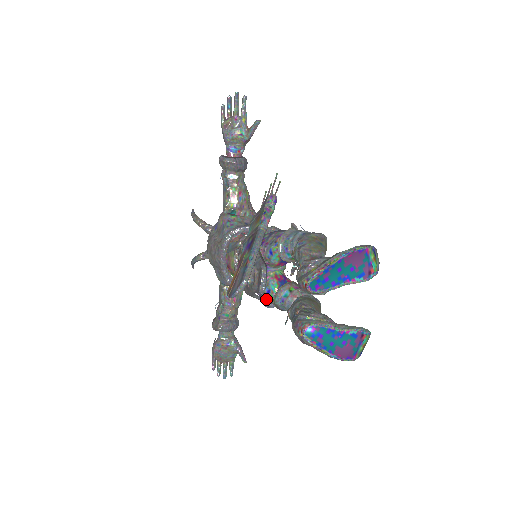
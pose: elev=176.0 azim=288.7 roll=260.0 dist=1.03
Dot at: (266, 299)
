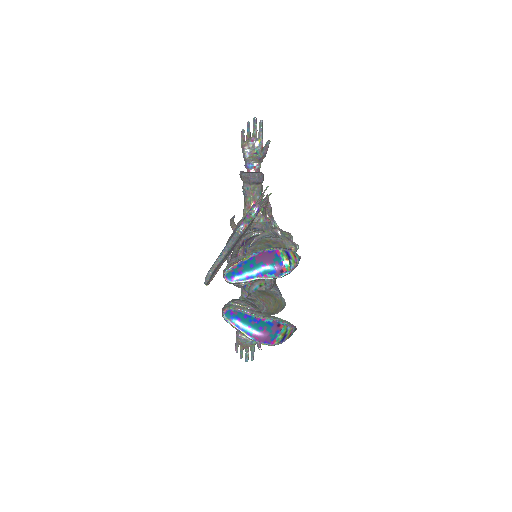
Dot at: (246, 291)
